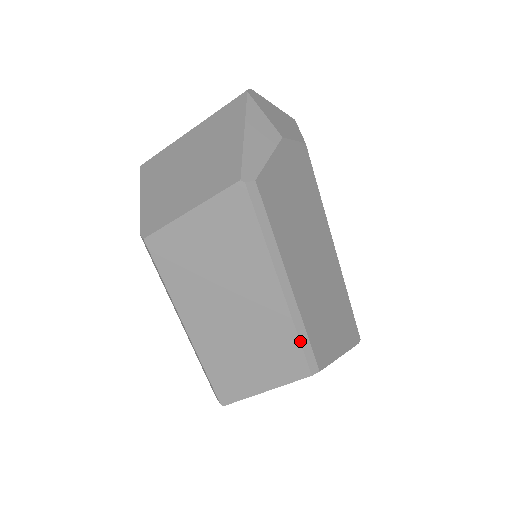
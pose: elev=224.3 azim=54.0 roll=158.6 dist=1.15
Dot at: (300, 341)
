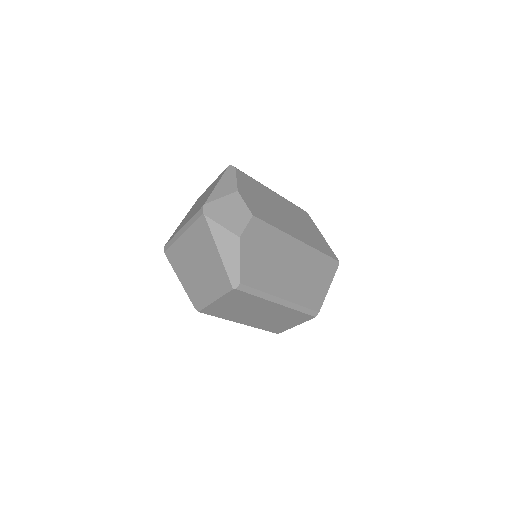
Dot at: (302, 312)
